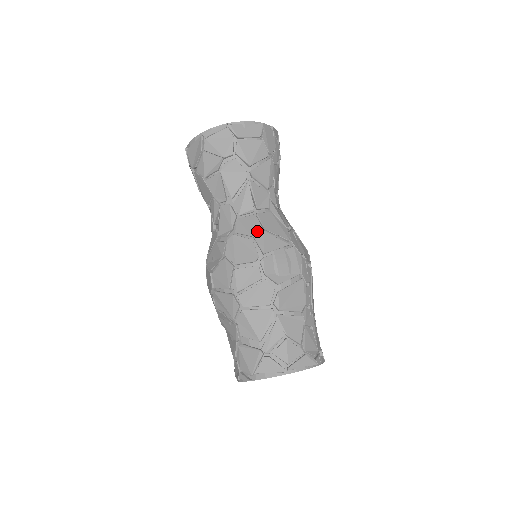
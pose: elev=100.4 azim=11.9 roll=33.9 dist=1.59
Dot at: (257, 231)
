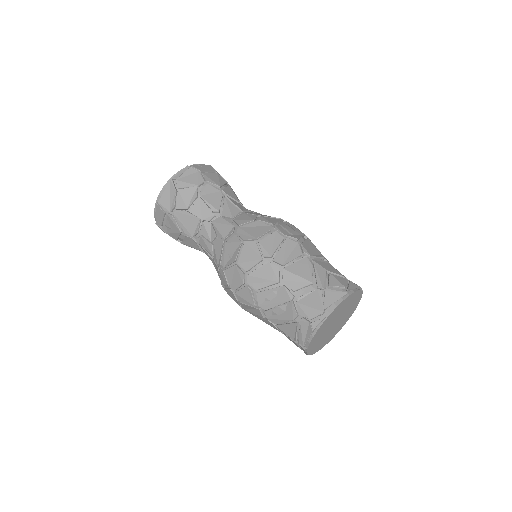
Dot at: (256, 217)
